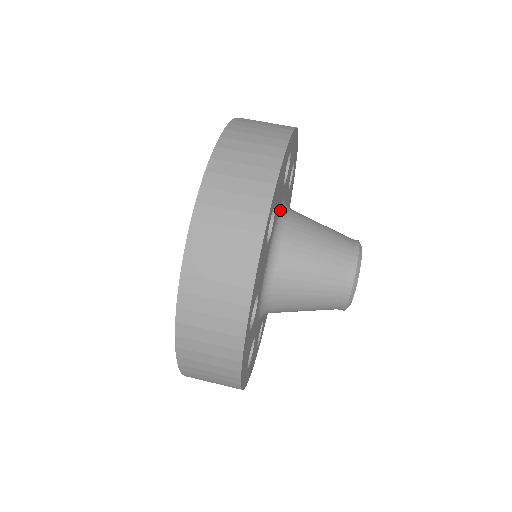
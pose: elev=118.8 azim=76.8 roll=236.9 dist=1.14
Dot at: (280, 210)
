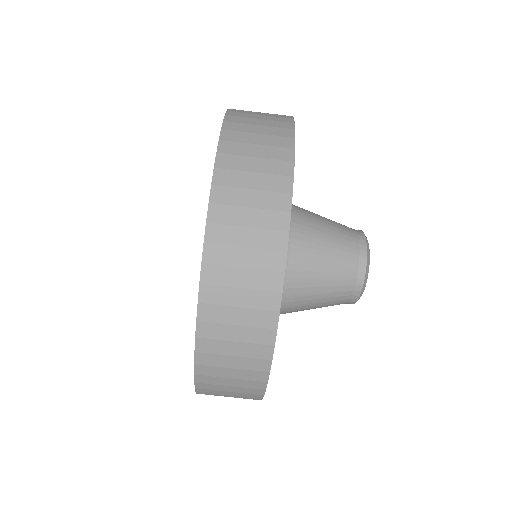
Dot at: occluded
